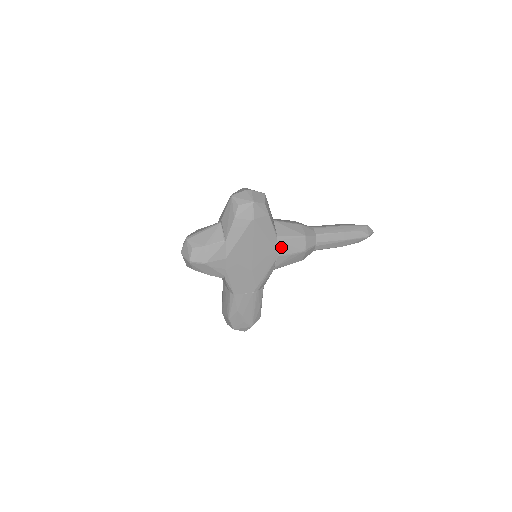
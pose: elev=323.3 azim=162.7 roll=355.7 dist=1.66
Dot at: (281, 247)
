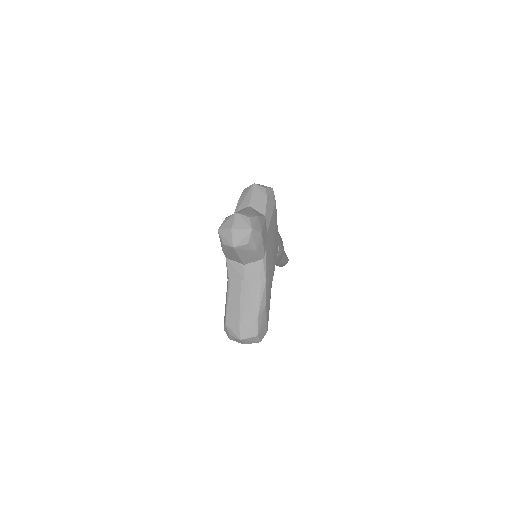
Dot at: (279, 240)
